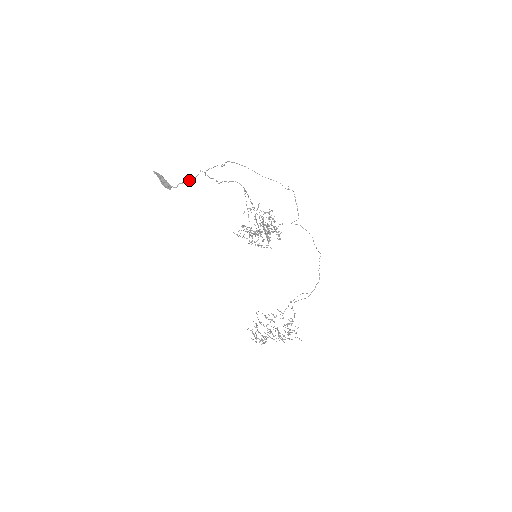
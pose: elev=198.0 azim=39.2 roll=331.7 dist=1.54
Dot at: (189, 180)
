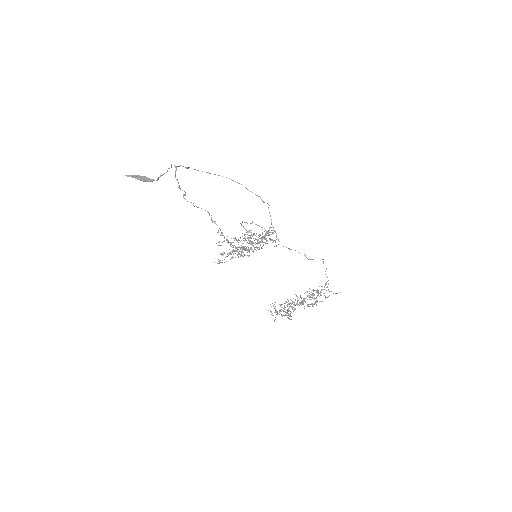
Dot at: occluded
